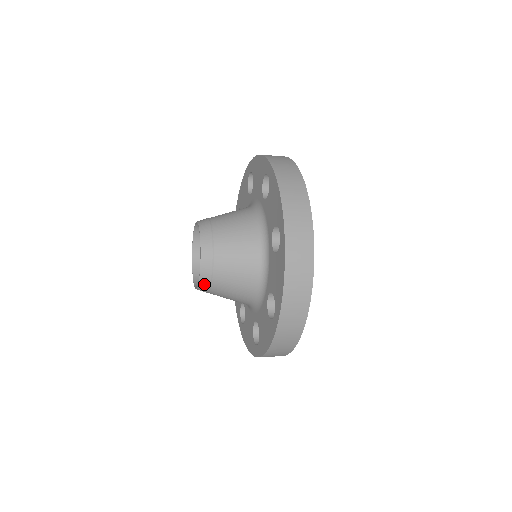
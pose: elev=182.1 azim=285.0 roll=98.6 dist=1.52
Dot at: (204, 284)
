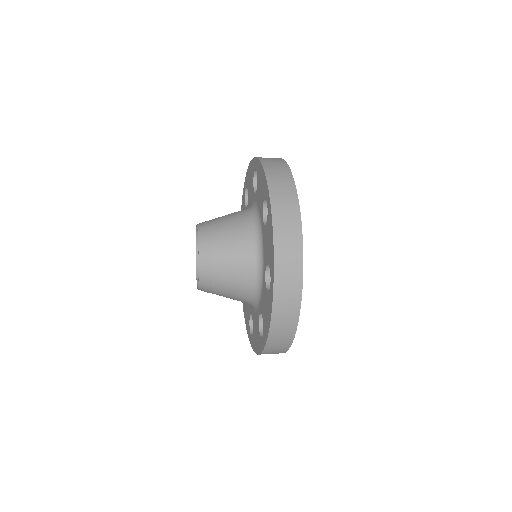
Dot at: (203, 290)
